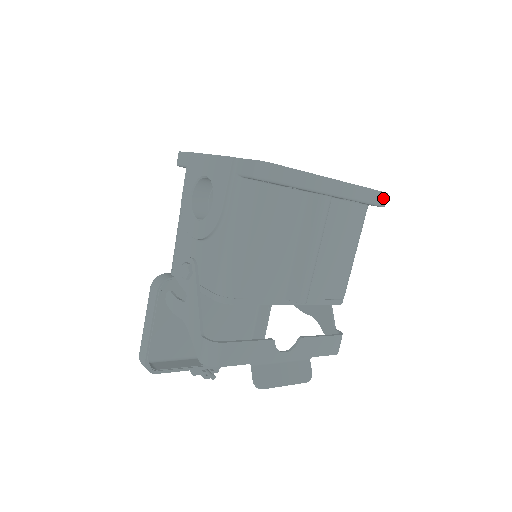
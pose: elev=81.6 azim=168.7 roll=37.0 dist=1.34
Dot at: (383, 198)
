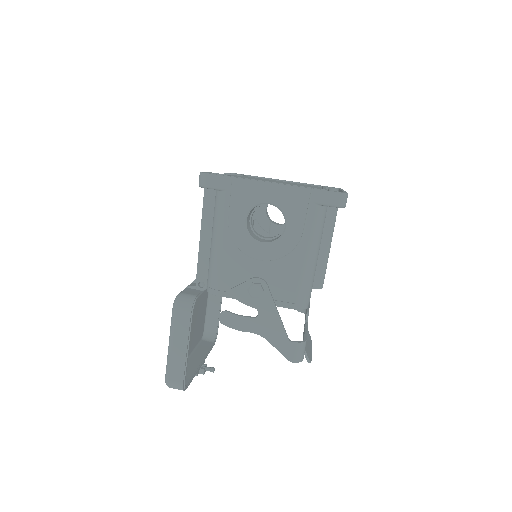
Dot at: occluded
